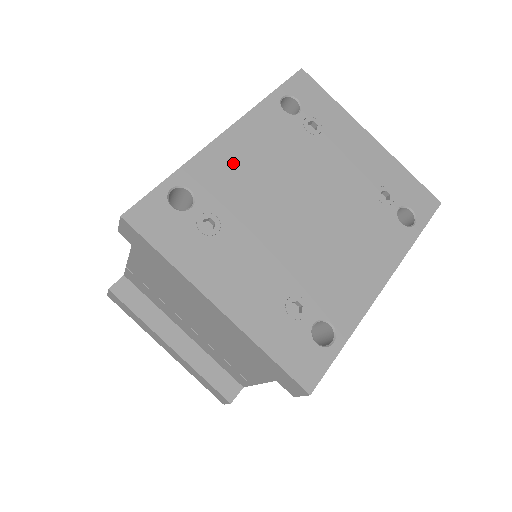
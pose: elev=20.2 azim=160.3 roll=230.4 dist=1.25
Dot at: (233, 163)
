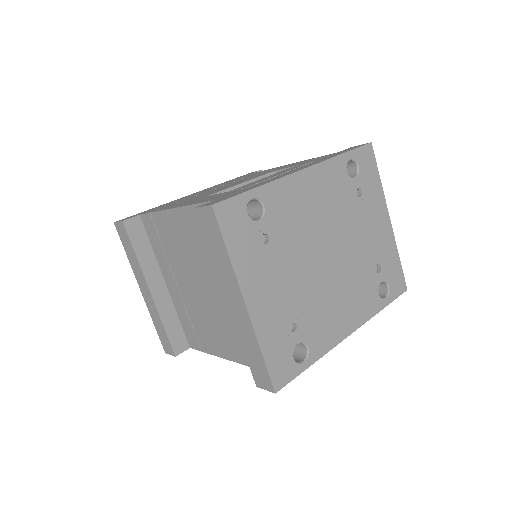
Dot at: (299, 198)
